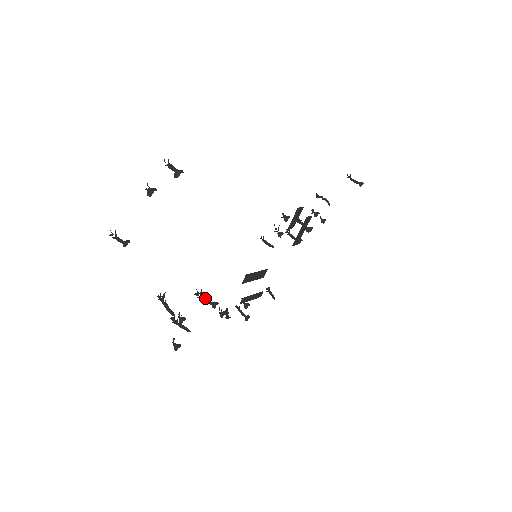
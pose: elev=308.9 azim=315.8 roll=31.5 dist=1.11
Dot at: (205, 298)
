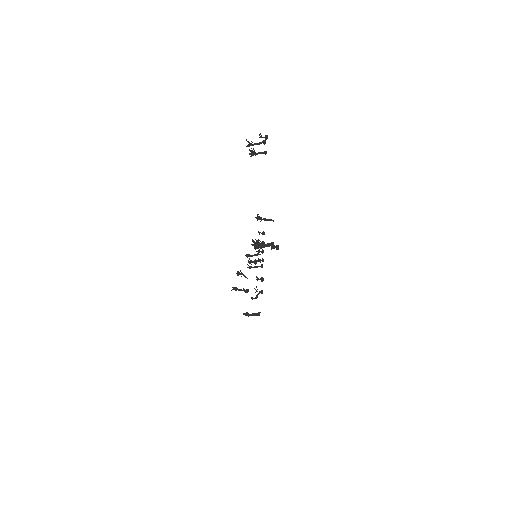
Dot at: (264, 244)
